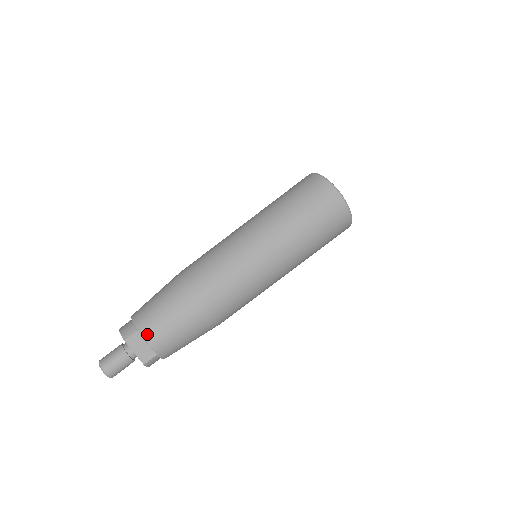
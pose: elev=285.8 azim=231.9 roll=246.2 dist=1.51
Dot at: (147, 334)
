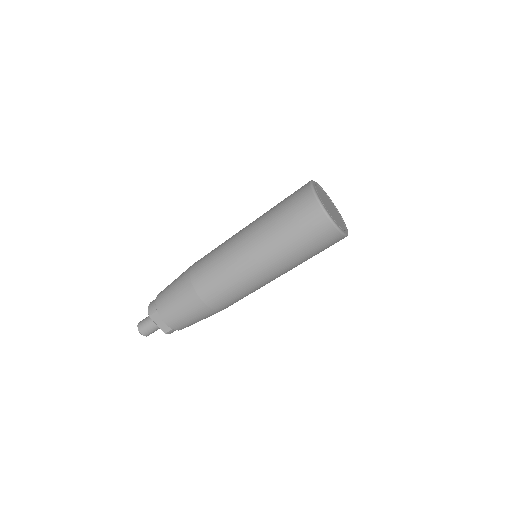
Dot at: (163, 316)
